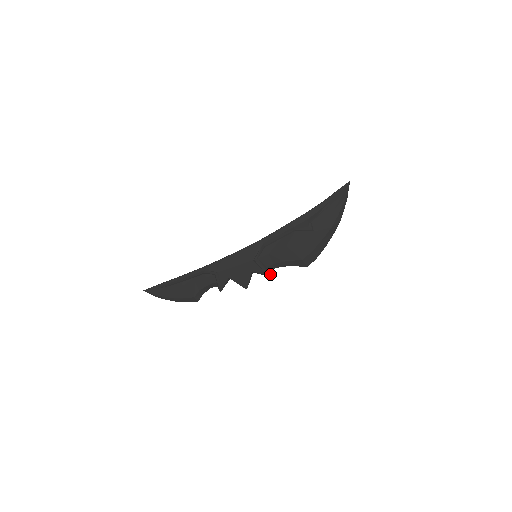
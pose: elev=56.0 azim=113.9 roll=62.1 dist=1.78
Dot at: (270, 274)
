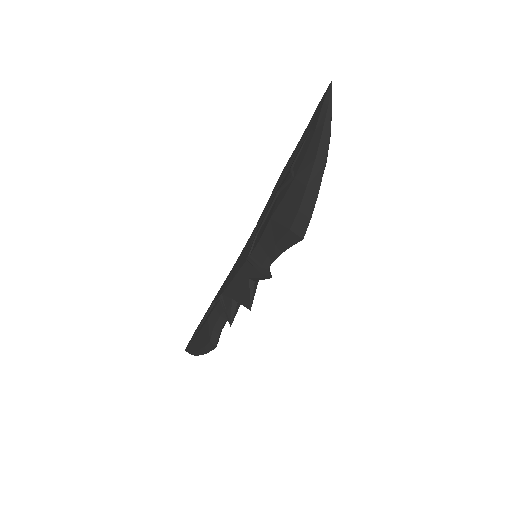
Dot at: (267, 274)
